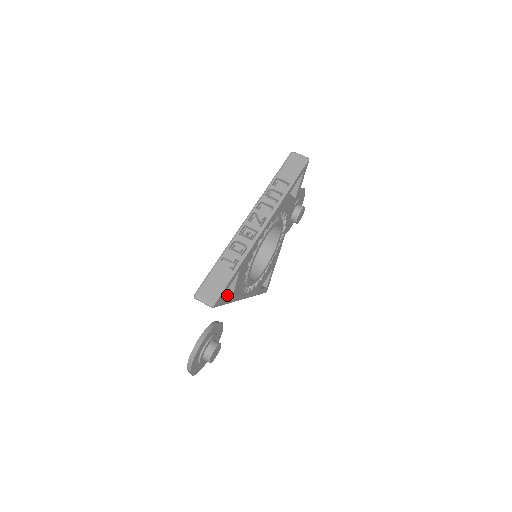
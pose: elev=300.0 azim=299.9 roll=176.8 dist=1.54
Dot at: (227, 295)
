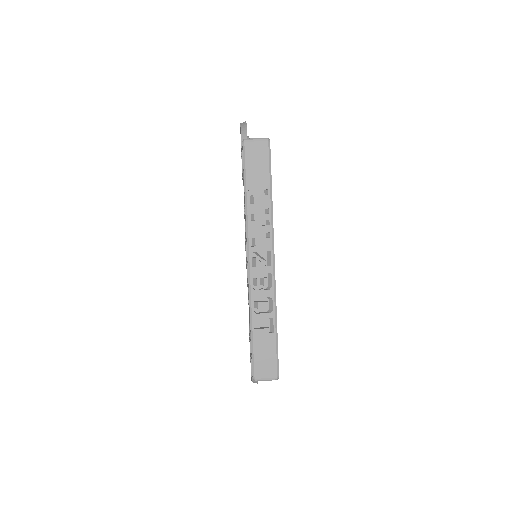
Dot at: occluded
